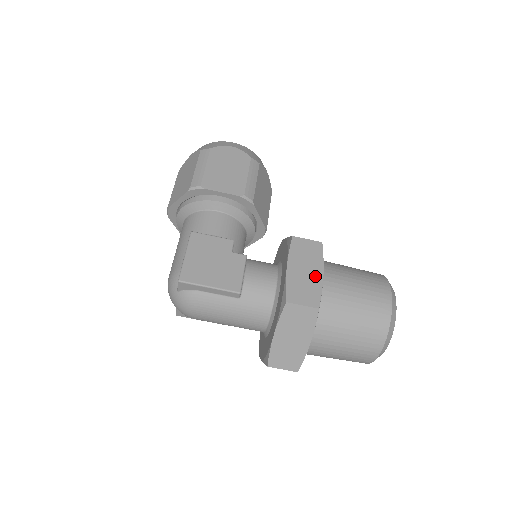
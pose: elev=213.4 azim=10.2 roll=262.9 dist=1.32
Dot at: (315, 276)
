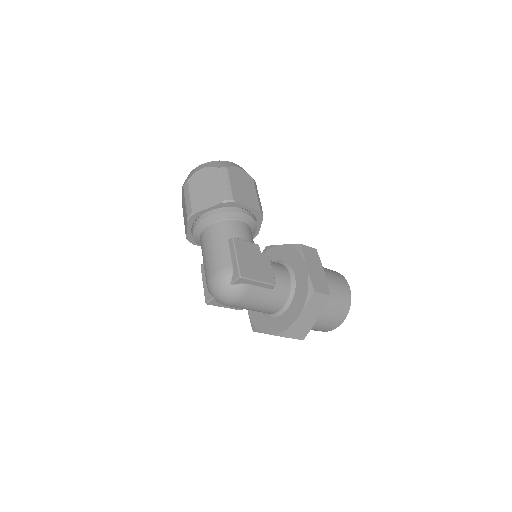
Dot at: (321, 273)
